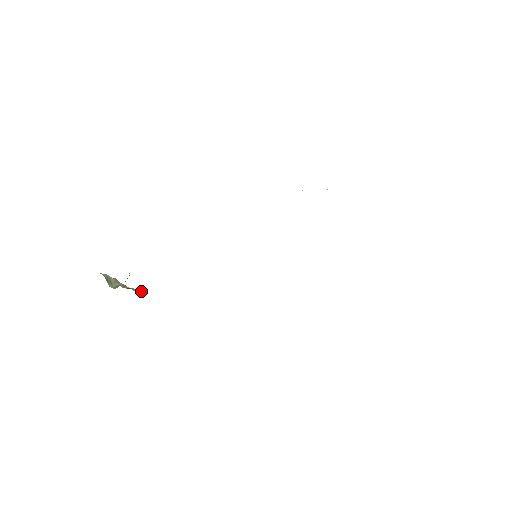
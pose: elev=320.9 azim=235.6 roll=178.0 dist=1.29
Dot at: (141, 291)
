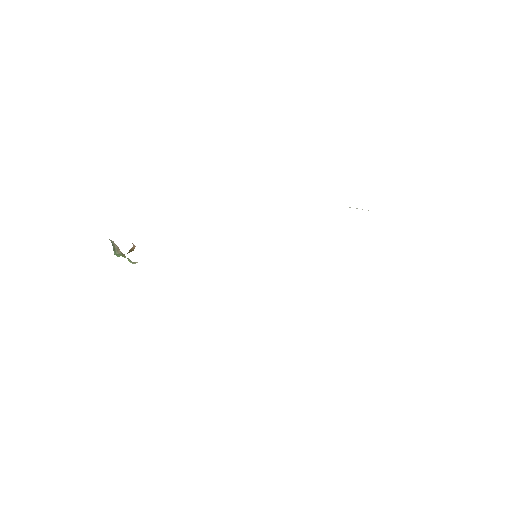
Dot at: (134, 262)
